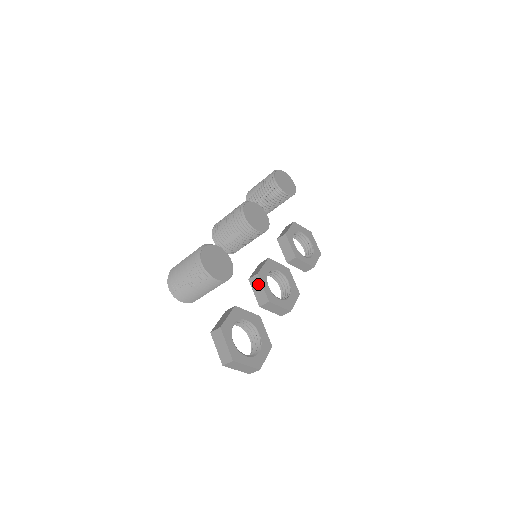
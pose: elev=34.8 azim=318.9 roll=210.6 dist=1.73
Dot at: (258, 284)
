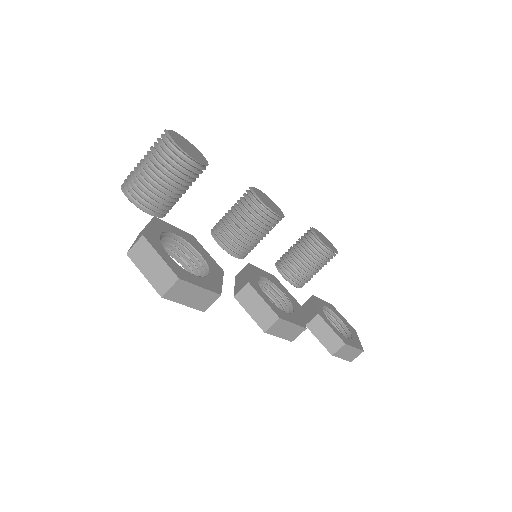
Dot at: (244, 273)
